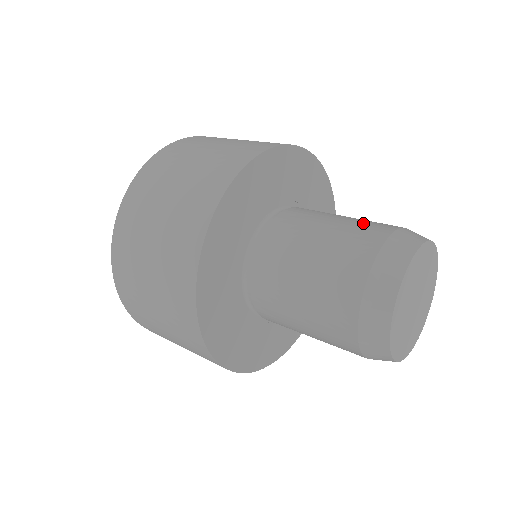
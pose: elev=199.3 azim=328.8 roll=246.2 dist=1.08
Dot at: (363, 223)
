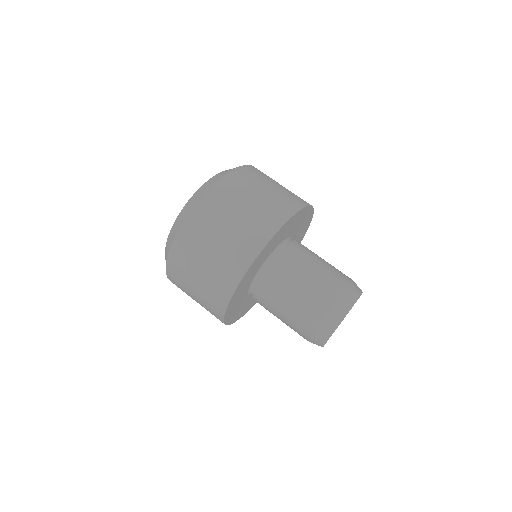
Dot at: occluded
